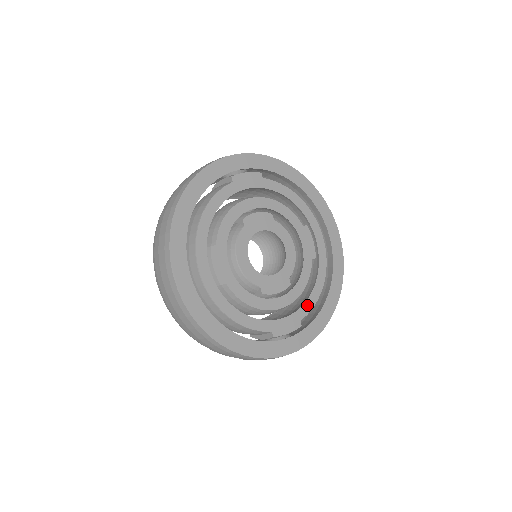
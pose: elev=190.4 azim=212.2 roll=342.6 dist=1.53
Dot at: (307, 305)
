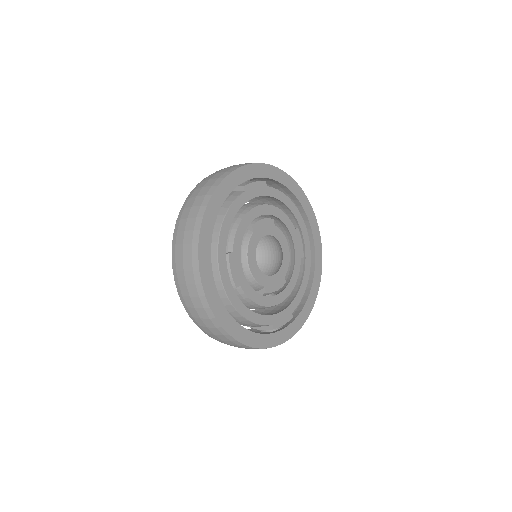
Dot at: (297, 299)
